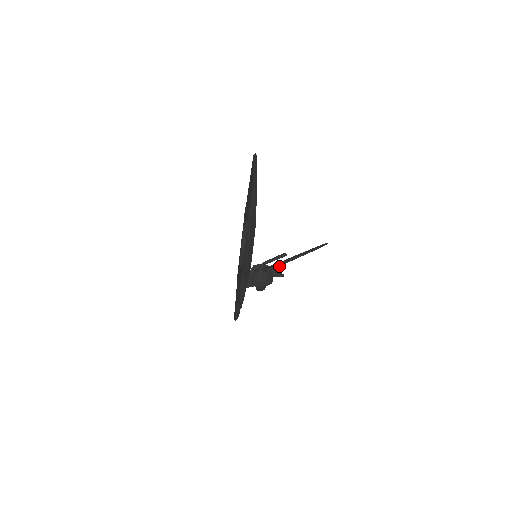
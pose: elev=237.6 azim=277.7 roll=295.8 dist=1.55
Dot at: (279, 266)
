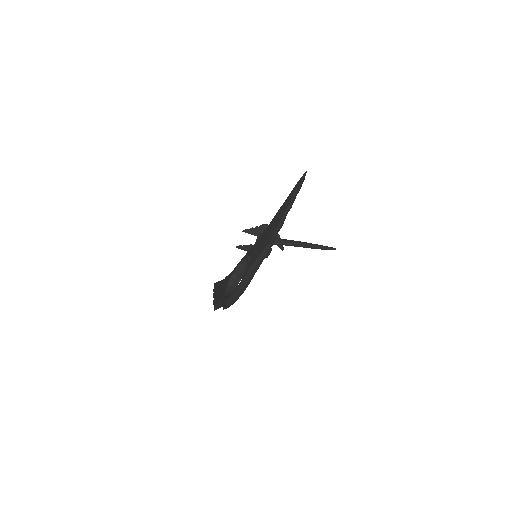
Dot at: occluded
